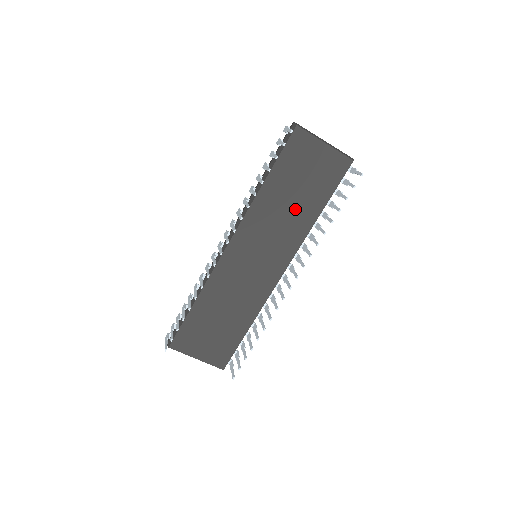
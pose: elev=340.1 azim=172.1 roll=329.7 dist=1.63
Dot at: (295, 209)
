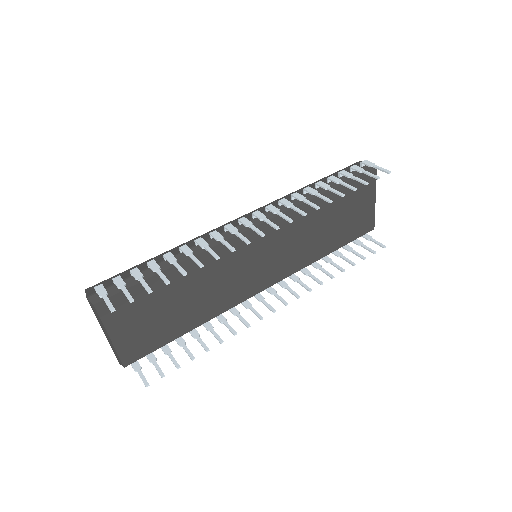
Dot at: (319, 236)
